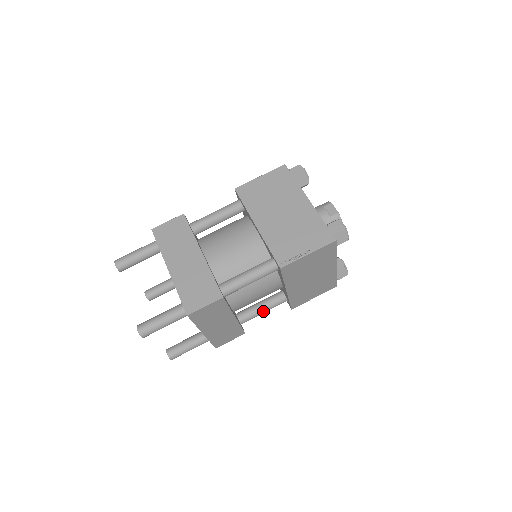
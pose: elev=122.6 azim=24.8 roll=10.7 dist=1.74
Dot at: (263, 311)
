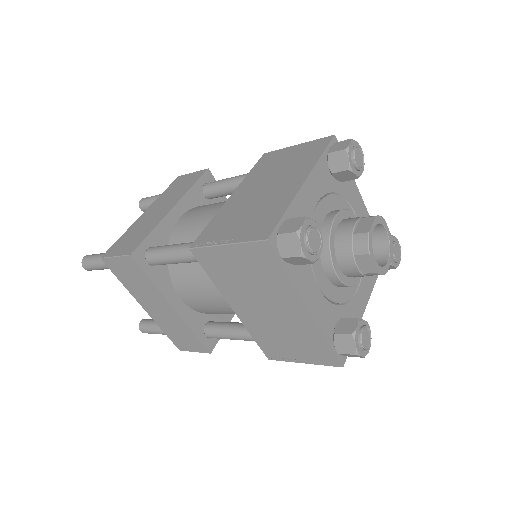
Dot at: (232, 335)
